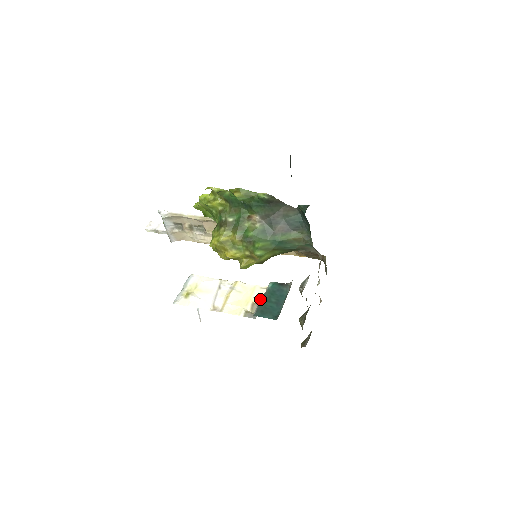
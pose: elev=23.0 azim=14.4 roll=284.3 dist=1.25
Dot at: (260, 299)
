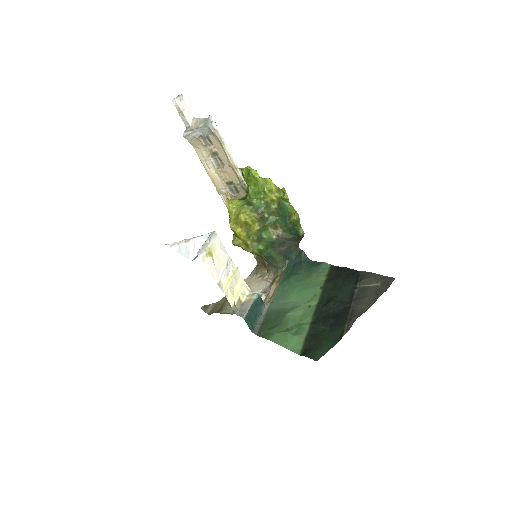
Dot at: (250, 305)
